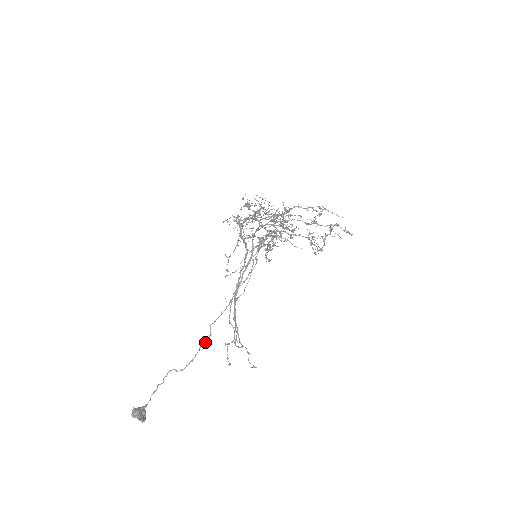
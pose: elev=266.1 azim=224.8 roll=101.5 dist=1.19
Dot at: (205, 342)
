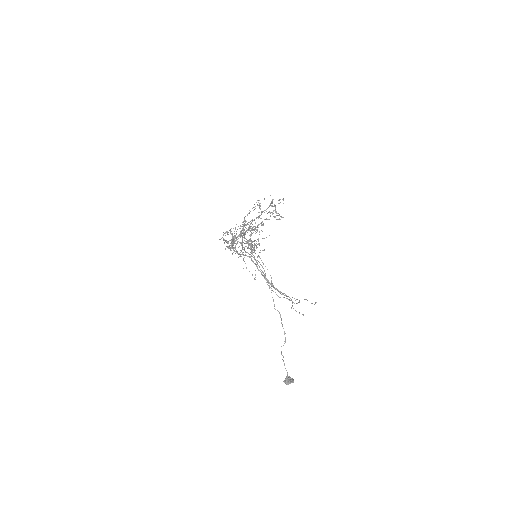
Dot at: (281, 318)
